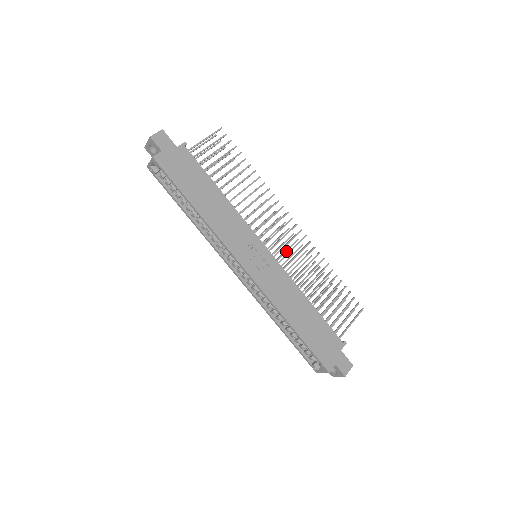
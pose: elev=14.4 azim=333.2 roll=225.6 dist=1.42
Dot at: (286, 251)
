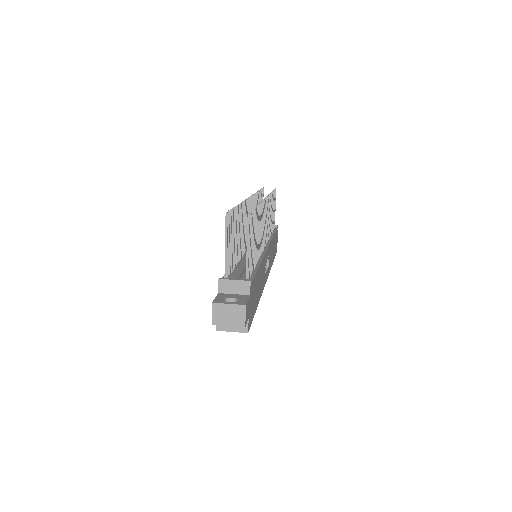
Dot at: occluded
